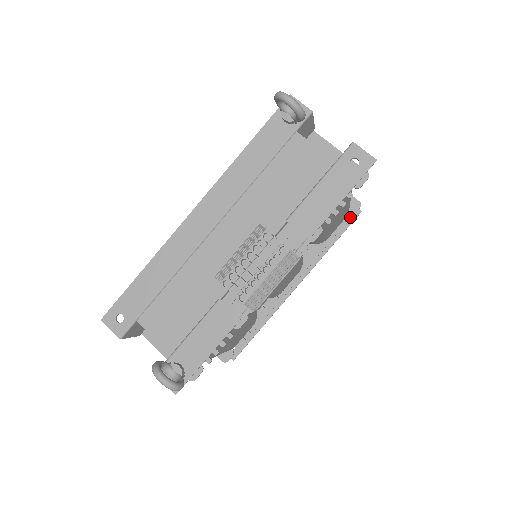
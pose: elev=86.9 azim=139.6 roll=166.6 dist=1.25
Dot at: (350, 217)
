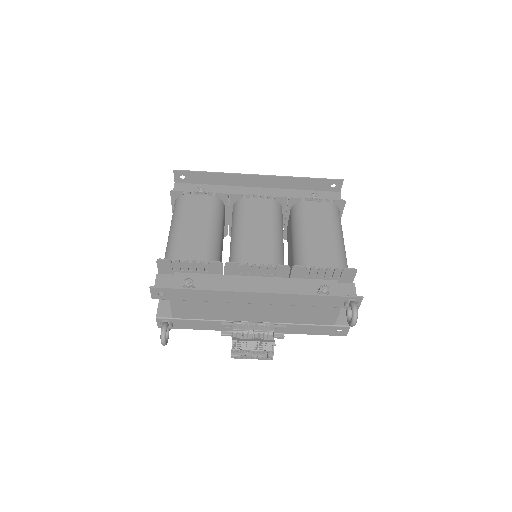
Dot at: occluded
